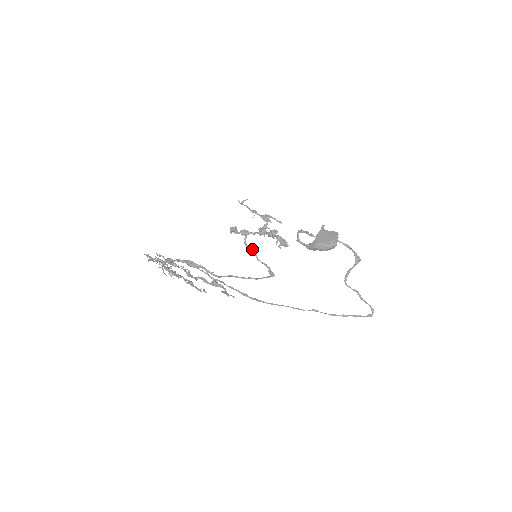
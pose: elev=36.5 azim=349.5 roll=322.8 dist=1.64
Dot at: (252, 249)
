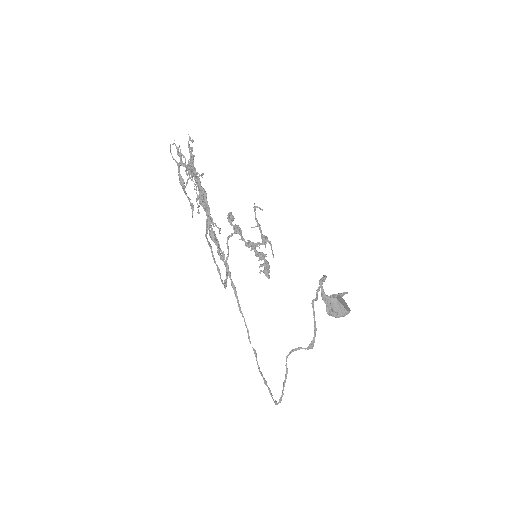
Dot at: occluded
